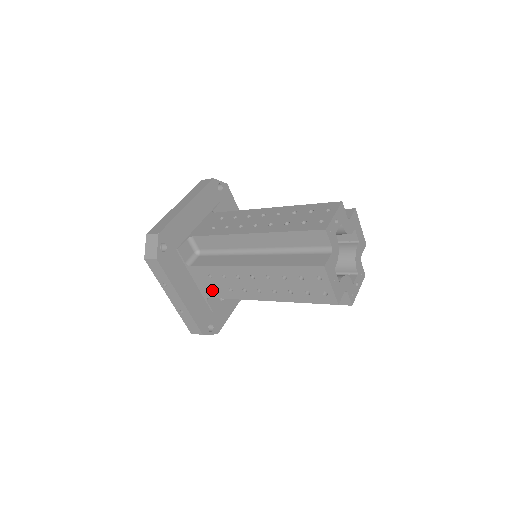
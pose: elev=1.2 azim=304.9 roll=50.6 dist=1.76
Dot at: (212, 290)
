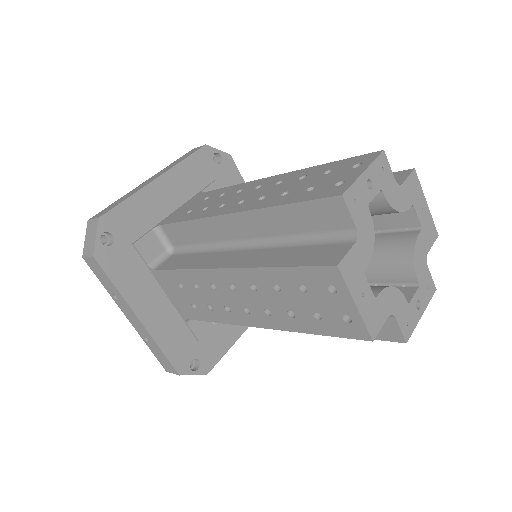
Dot at: (189, 307)
